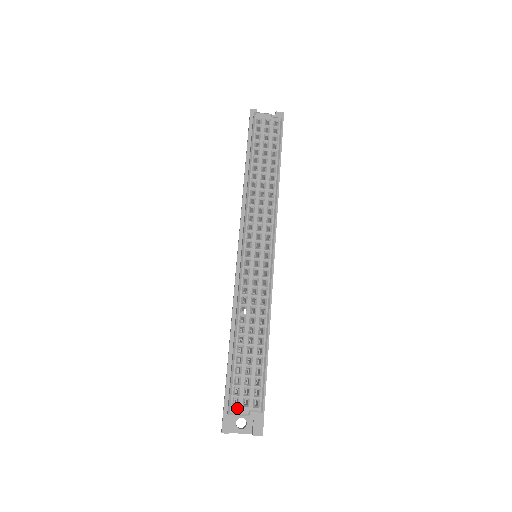
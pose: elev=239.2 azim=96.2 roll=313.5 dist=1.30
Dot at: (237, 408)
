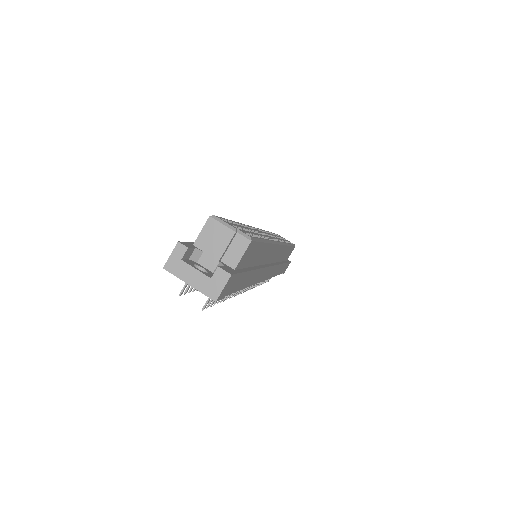
Dot at: (223, 220)
